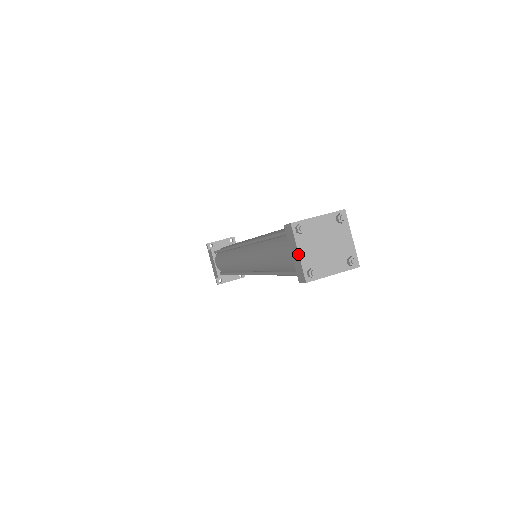
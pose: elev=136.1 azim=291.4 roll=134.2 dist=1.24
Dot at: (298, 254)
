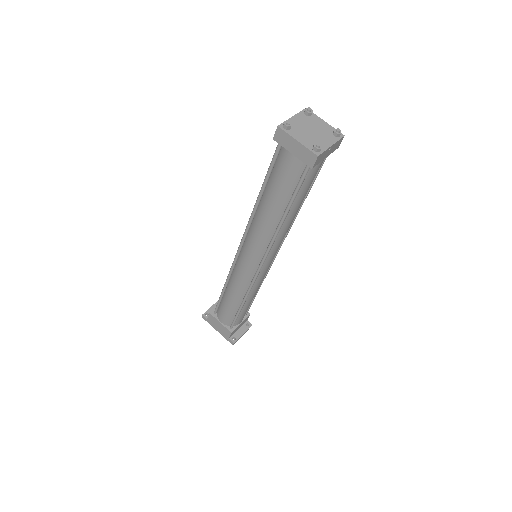
Dot at: (298, 142)
